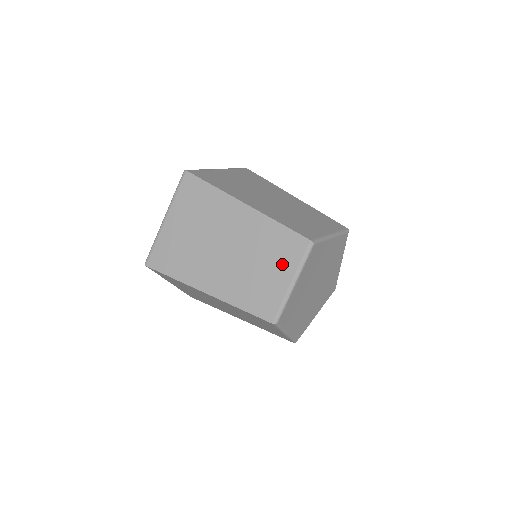
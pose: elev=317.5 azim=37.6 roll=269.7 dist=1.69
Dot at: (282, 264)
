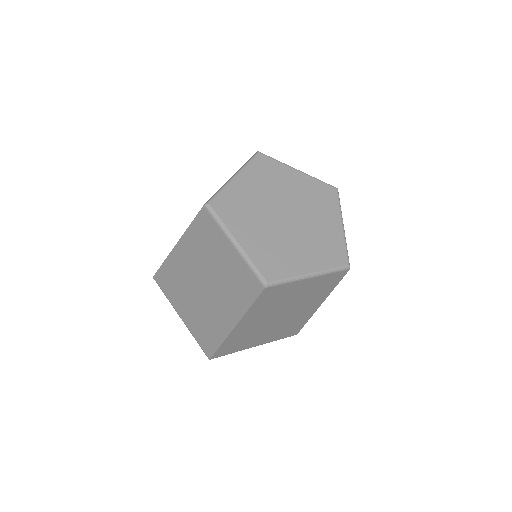
Dot at: occluded
